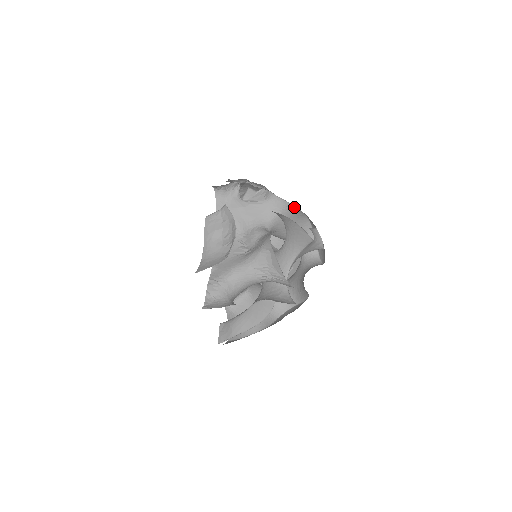
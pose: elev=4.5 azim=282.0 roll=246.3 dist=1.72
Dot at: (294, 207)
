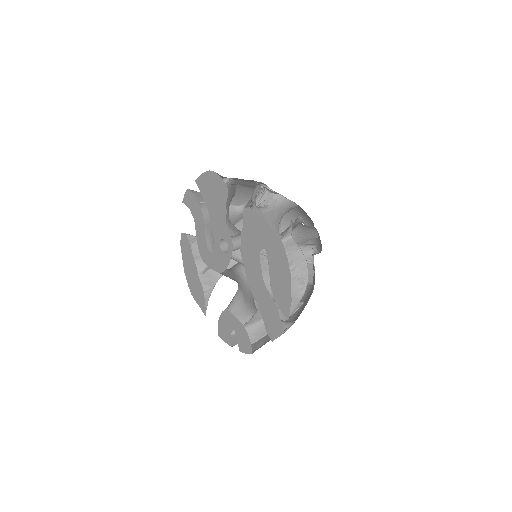
Dot at: (297, 206)
